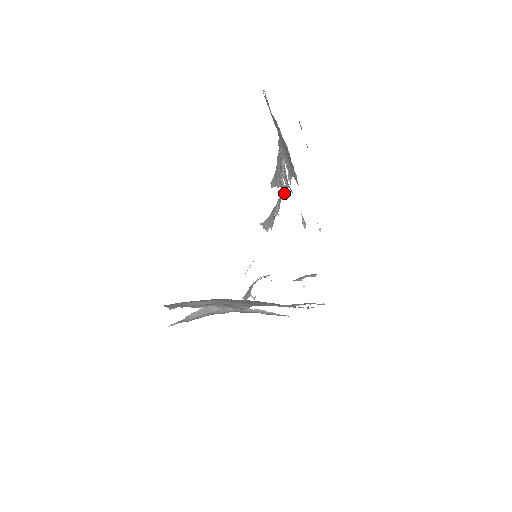
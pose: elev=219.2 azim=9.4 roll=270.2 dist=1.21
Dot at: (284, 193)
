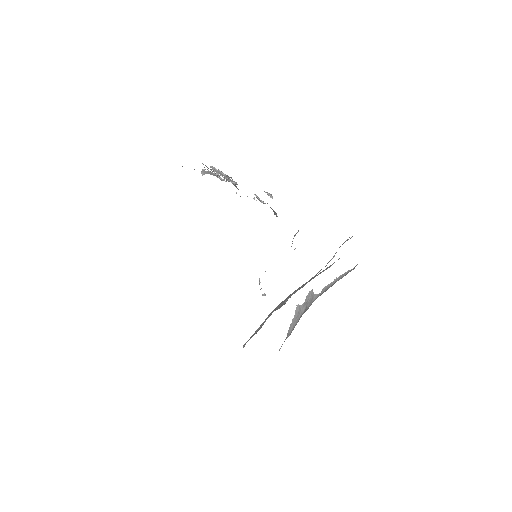
Dot at: occluded
